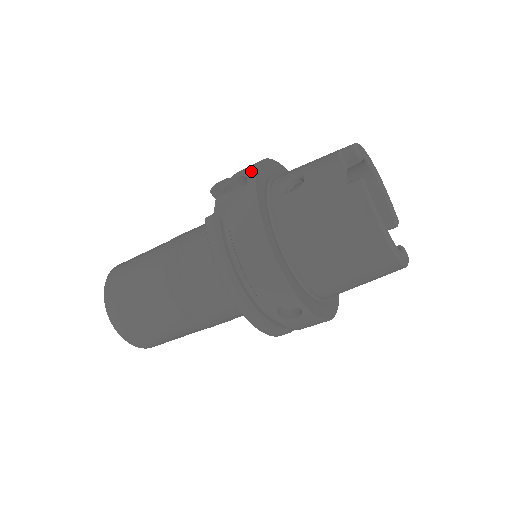
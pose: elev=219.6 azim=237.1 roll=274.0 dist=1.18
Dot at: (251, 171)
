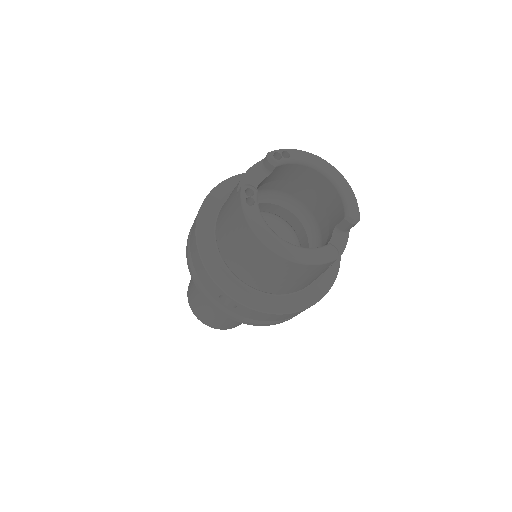
Dot at: (216, 187)
